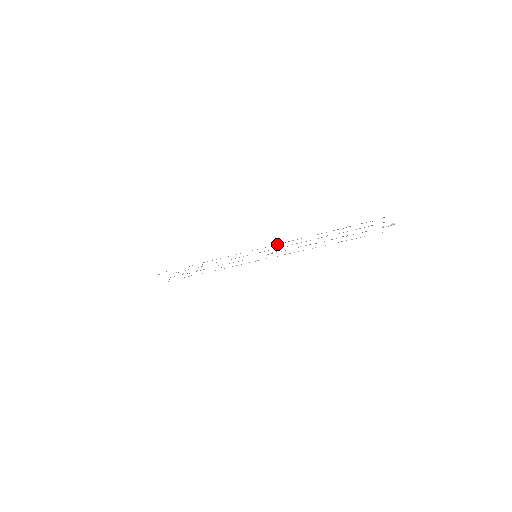
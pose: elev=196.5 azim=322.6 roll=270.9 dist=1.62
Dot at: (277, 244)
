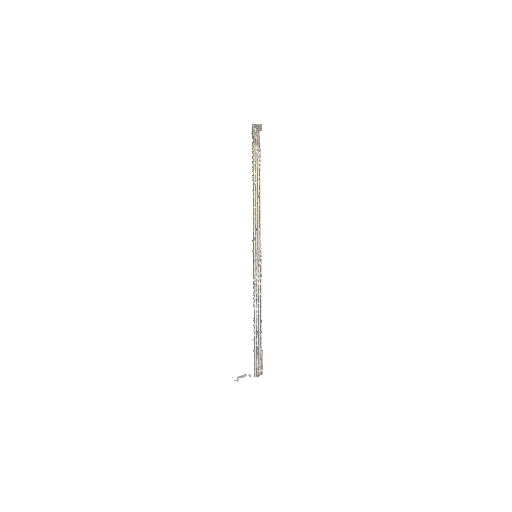
Dot at: (260, 237)
